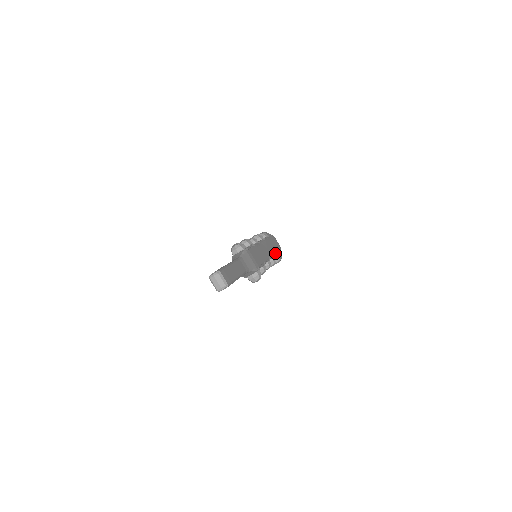
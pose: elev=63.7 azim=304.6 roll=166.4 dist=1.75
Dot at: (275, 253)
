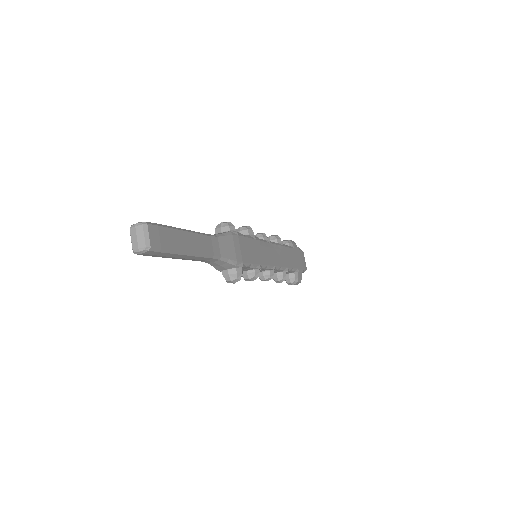
Dot at: (291, 268)
